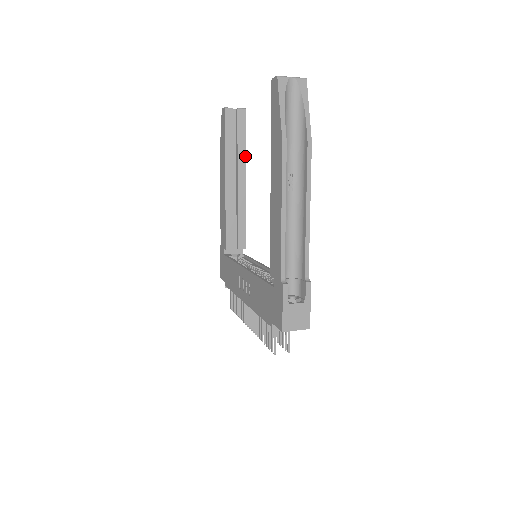
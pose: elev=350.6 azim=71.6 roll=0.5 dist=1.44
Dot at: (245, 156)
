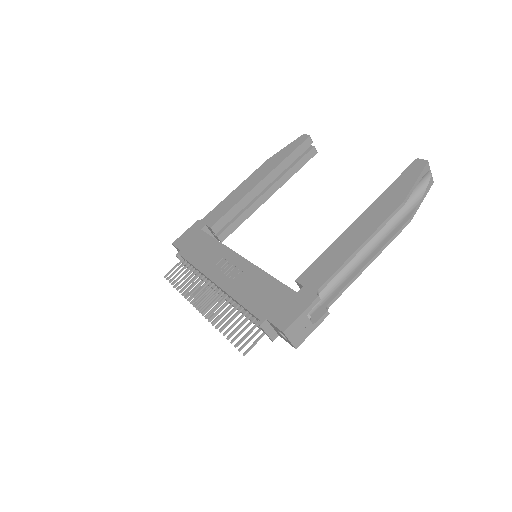
Dot at: (287, 180)
